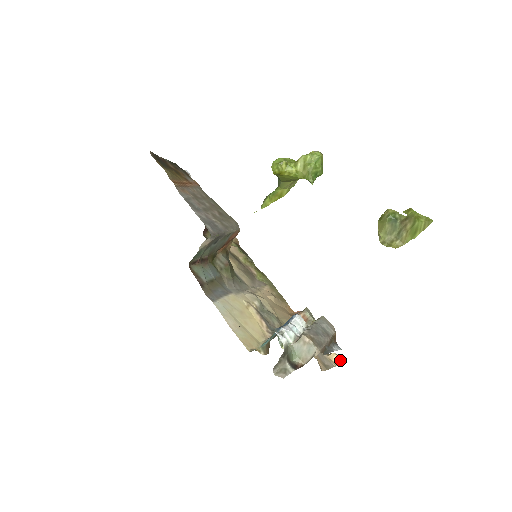
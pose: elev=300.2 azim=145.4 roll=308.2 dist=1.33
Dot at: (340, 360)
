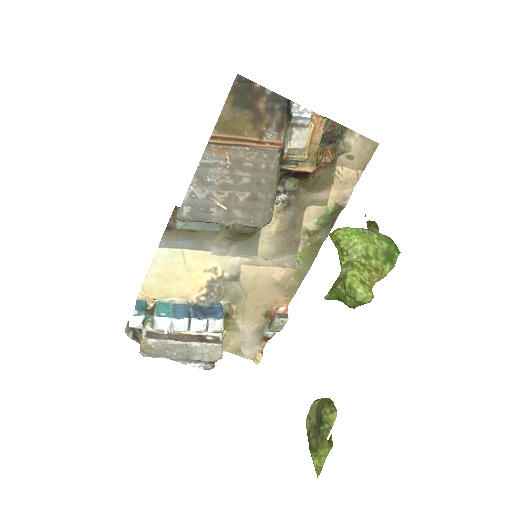
Dot at: (258, 363)
